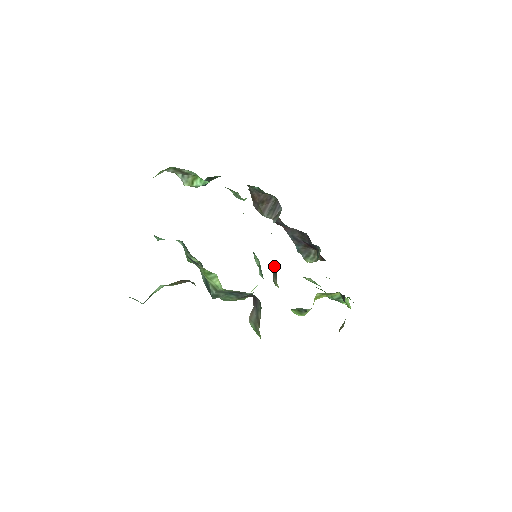
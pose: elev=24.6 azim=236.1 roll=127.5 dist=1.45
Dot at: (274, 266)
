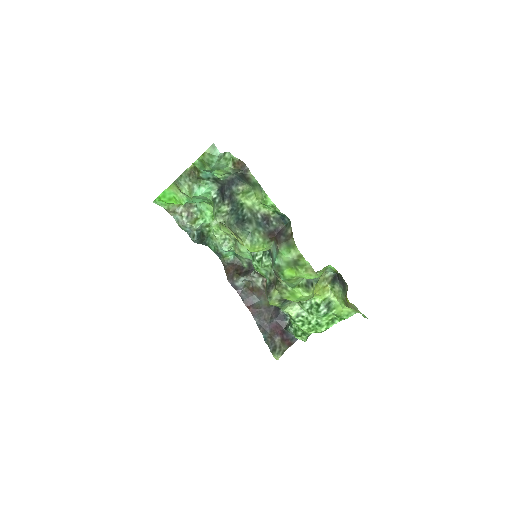
Dot at: (267, 282)
